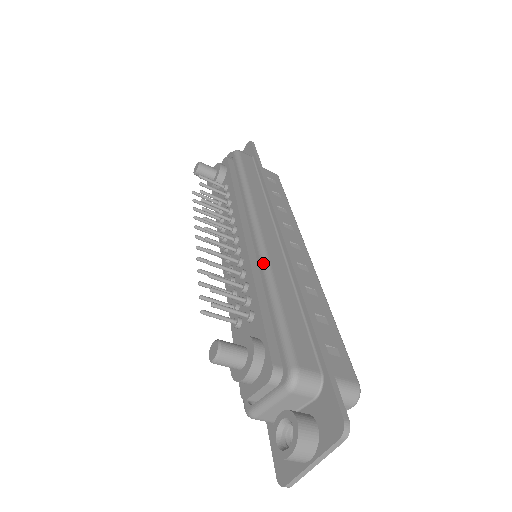
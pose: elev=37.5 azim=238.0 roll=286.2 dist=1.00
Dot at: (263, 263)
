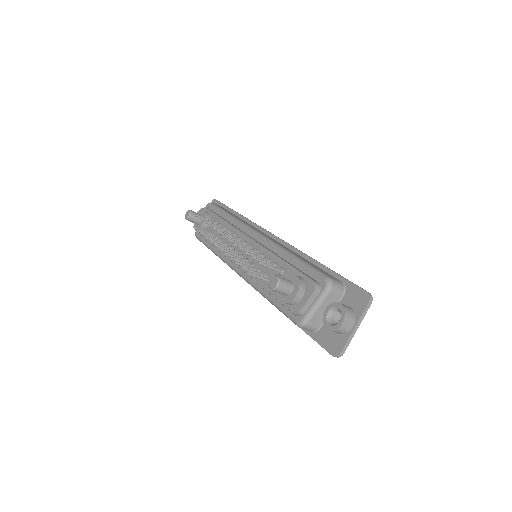
Dot at: (274, 245)
